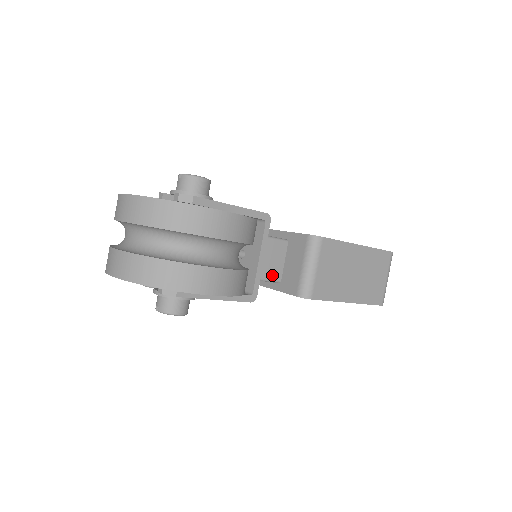
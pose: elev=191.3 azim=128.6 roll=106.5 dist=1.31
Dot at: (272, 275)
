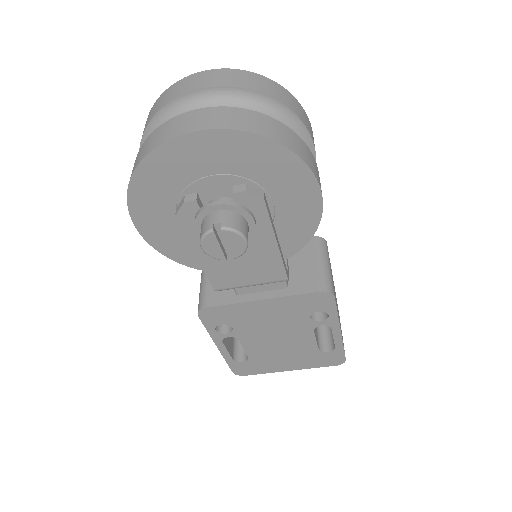
Dot at: occluded
